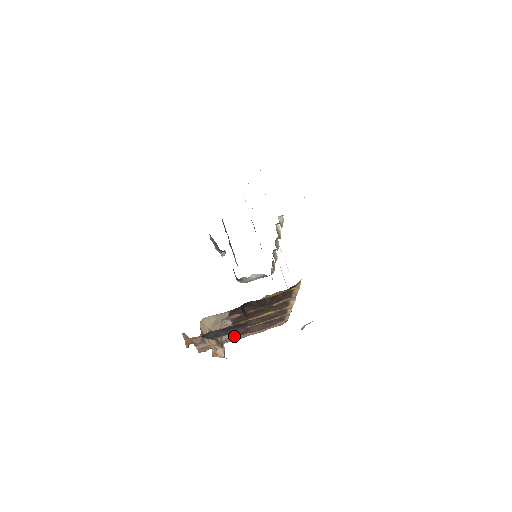
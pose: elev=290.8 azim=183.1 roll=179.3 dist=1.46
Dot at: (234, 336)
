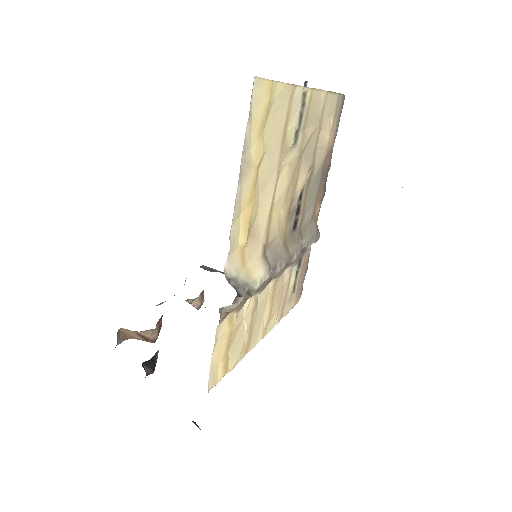
Dot at: occluded
